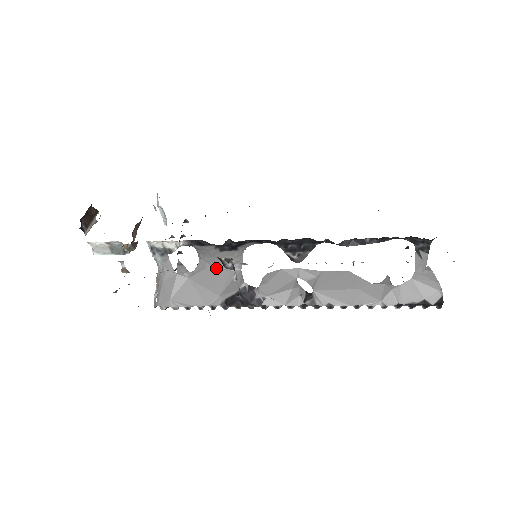
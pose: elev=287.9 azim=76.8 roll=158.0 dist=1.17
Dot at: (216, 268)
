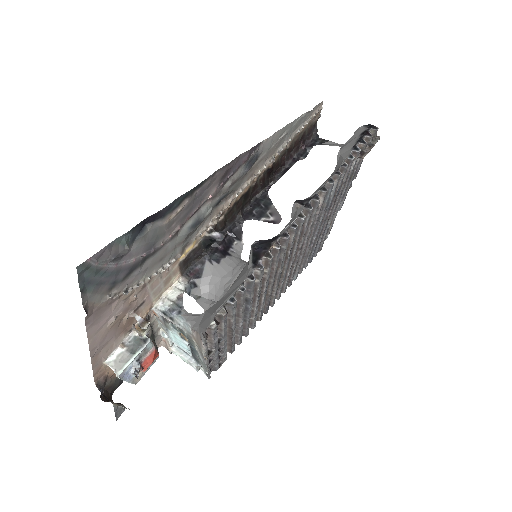
Dot at: (233, 281)
